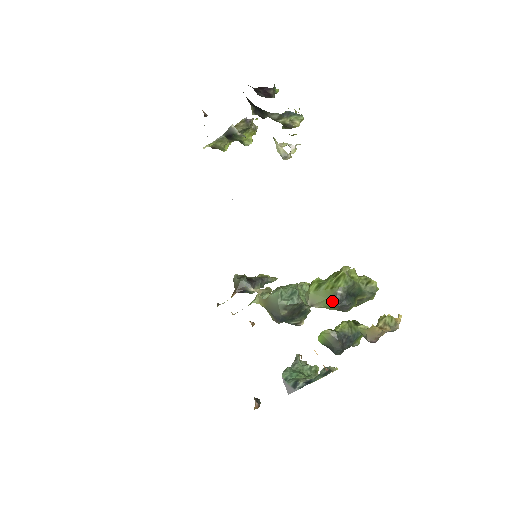
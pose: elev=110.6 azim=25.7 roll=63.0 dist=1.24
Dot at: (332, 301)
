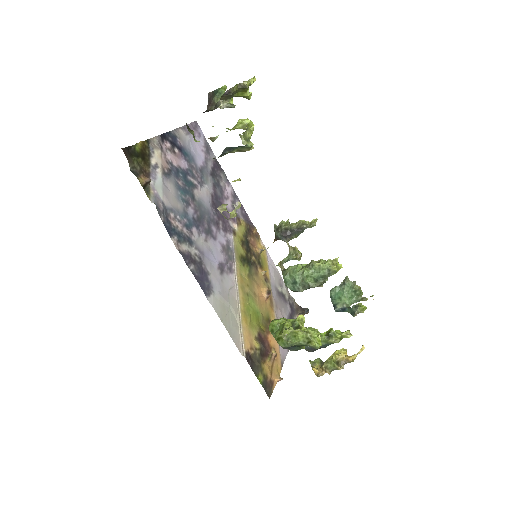
Dot at: occluded
